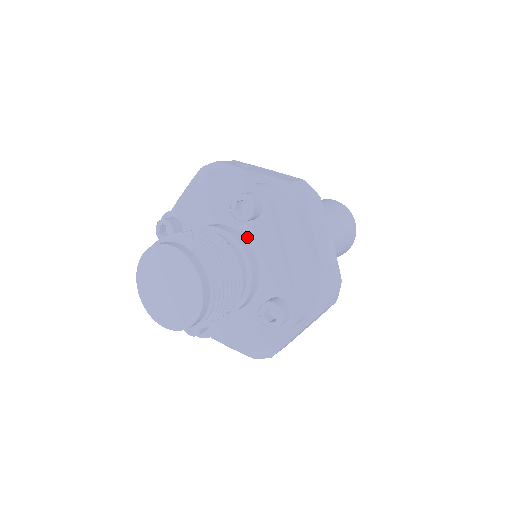
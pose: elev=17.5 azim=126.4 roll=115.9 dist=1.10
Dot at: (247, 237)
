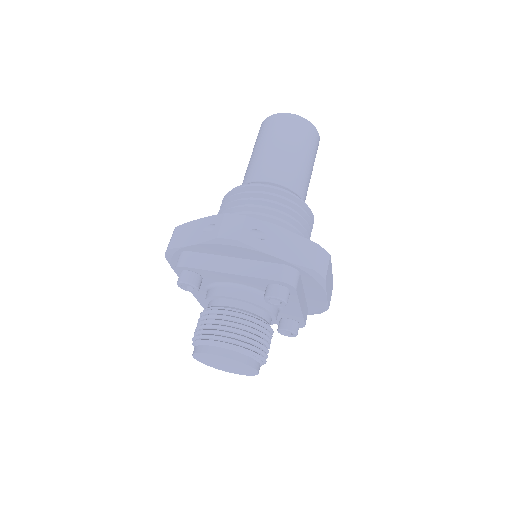
Dot at: occluded
